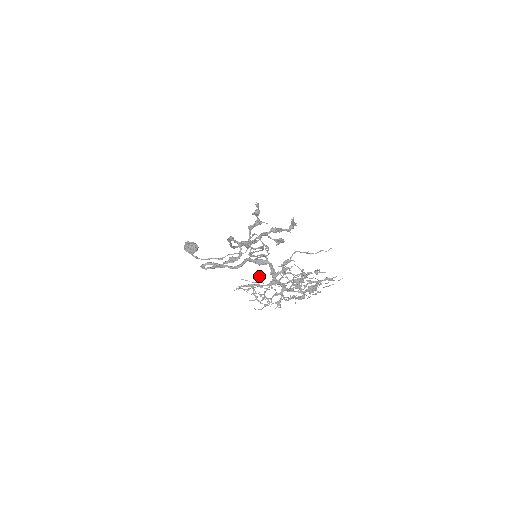
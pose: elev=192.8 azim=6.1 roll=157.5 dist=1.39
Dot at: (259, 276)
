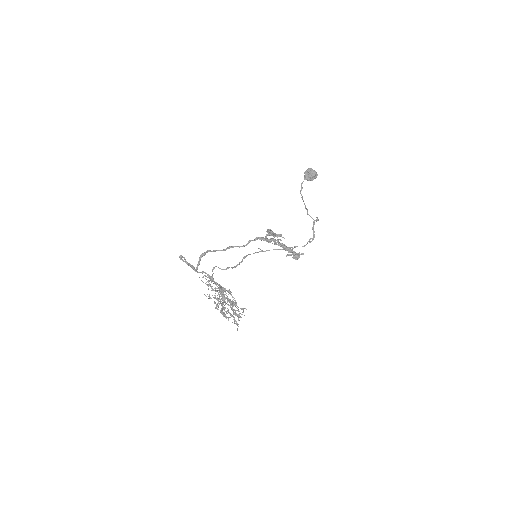
Dot at: (208, 284)
